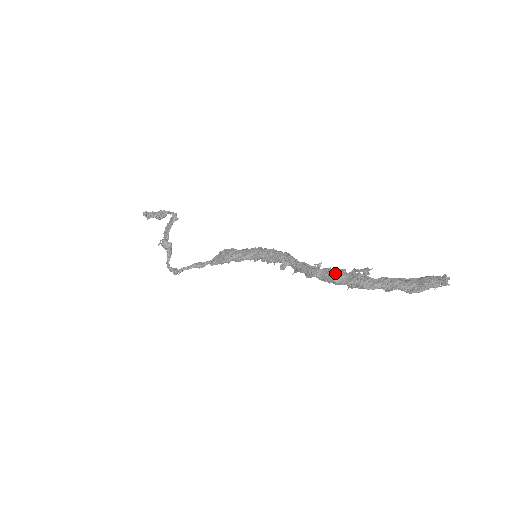
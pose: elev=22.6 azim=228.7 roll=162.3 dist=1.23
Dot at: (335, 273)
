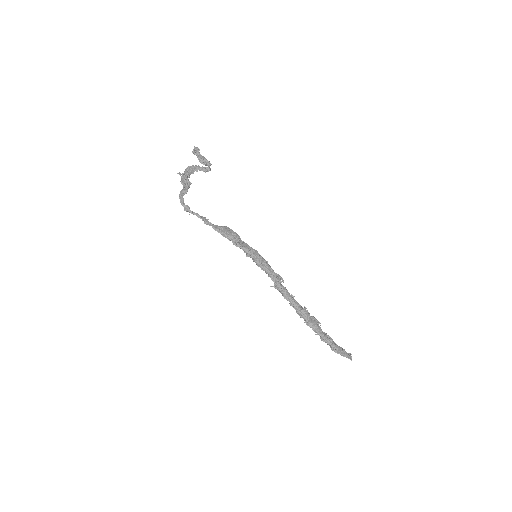
Dot at: (306, 311)
